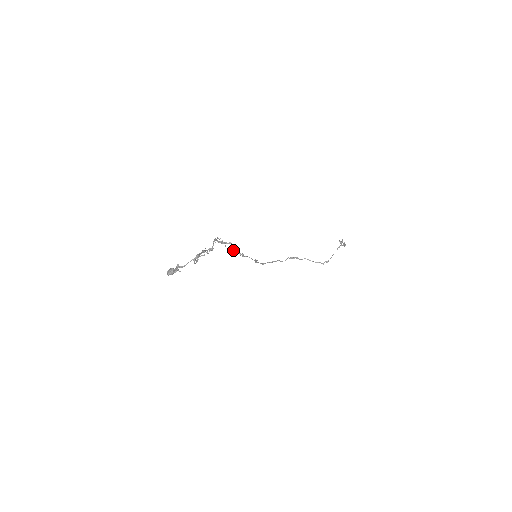
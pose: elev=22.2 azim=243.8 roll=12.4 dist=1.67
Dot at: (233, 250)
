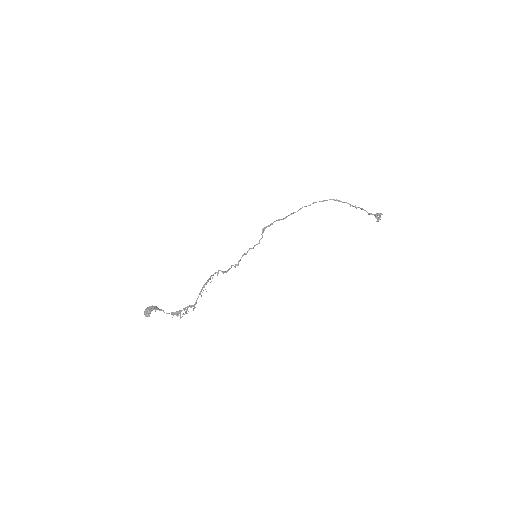
Dot at: (226, 271)
